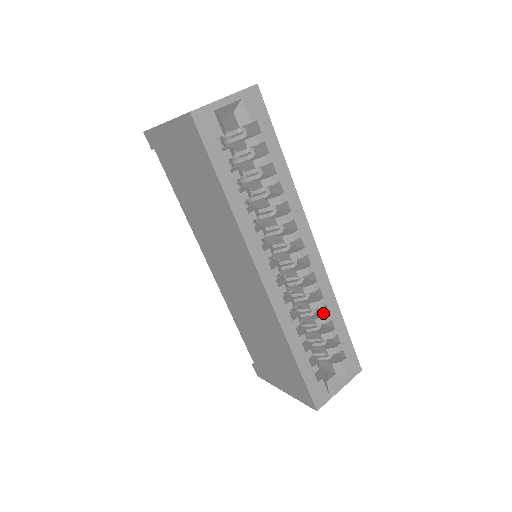
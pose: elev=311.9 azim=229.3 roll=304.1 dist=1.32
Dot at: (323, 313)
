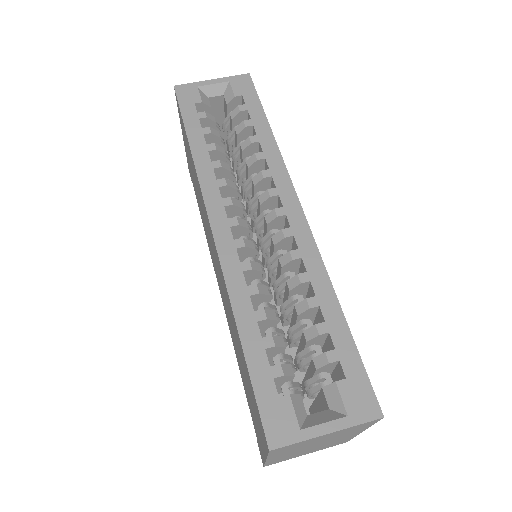
Dot at: occluded
